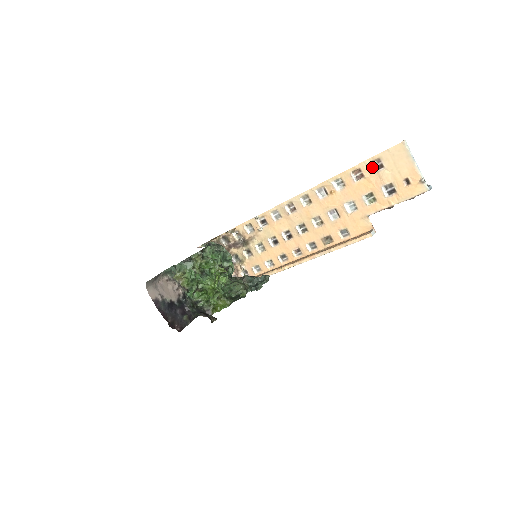
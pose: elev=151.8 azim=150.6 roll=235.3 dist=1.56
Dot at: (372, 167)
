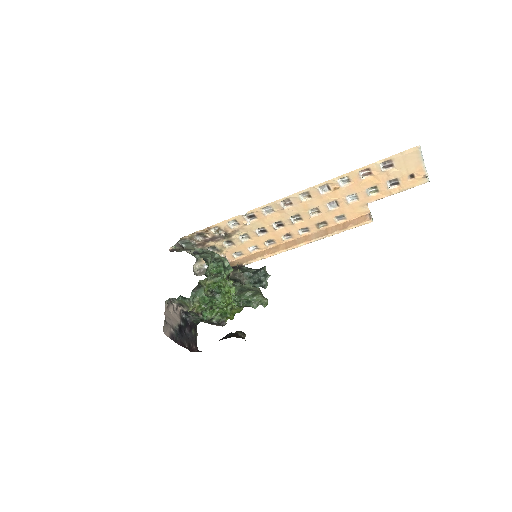
Dot at: (382, 166)
